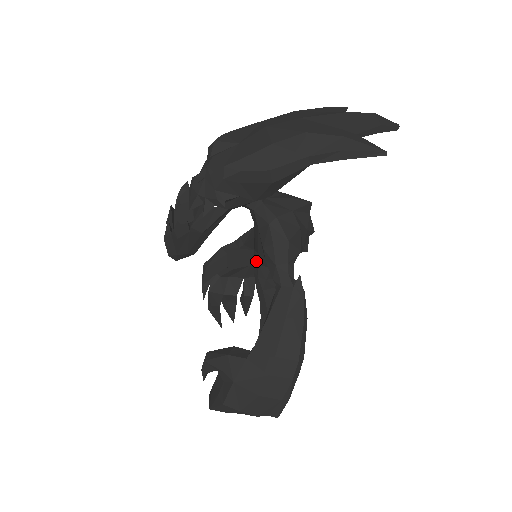
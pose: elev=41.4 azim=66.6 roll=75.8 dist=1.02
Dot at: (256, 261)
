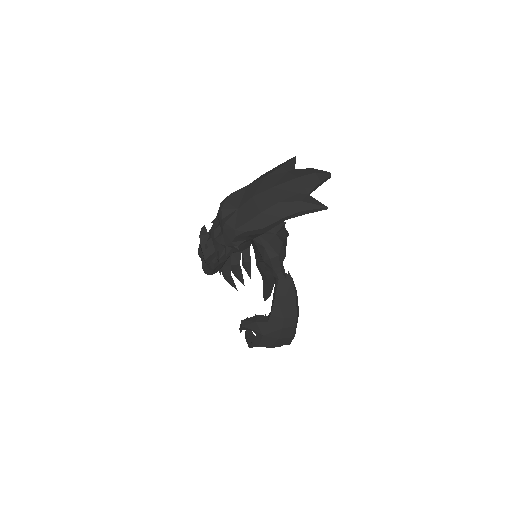
Dot at: (257, 259)
